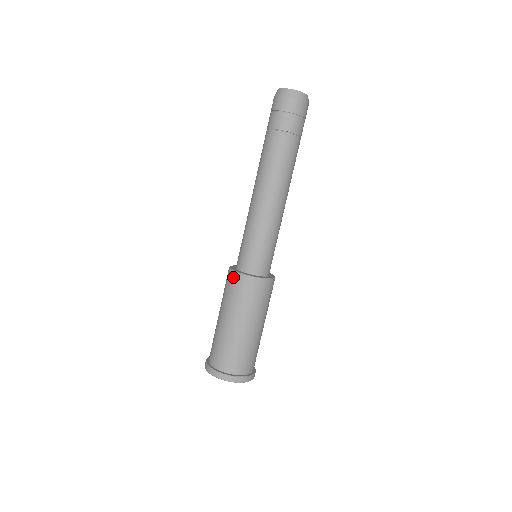
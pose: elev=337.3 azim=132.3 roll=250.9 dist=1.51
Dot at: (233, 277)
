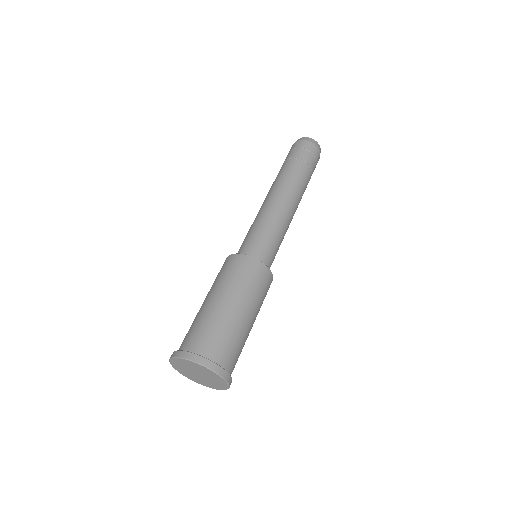
Dot at: occluded
